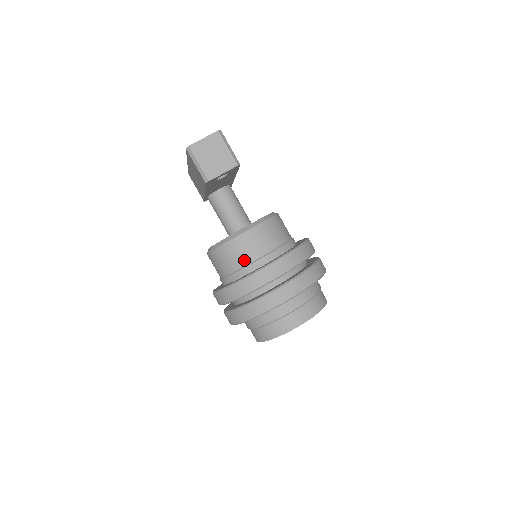
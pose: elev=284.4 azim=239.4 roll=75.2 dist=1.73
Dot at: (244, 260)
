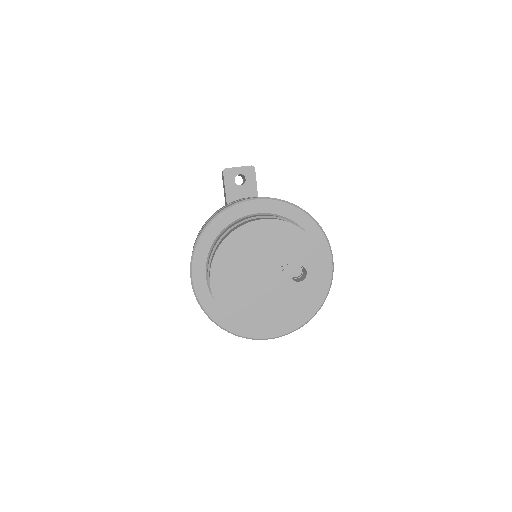
Dot at: occluded
